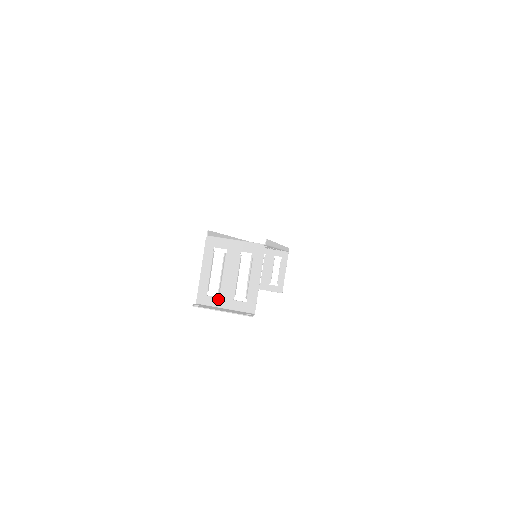
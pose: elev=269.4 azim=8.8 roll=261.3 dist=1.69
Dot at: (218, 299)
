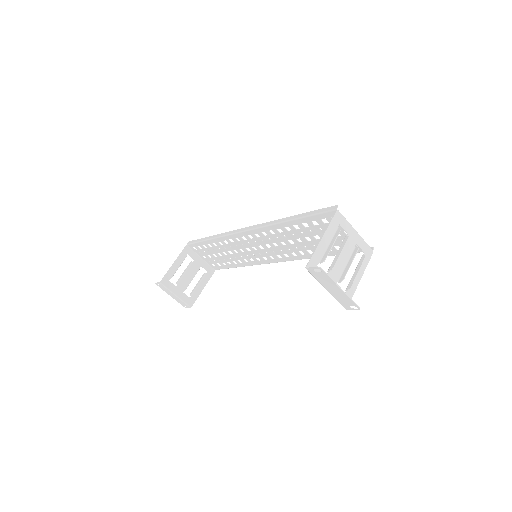
Dot at: occluded
